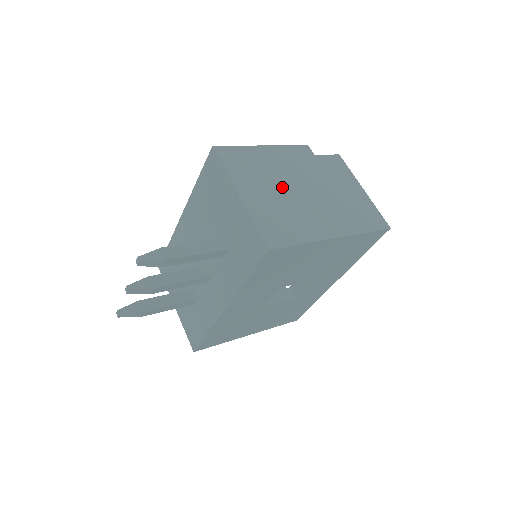
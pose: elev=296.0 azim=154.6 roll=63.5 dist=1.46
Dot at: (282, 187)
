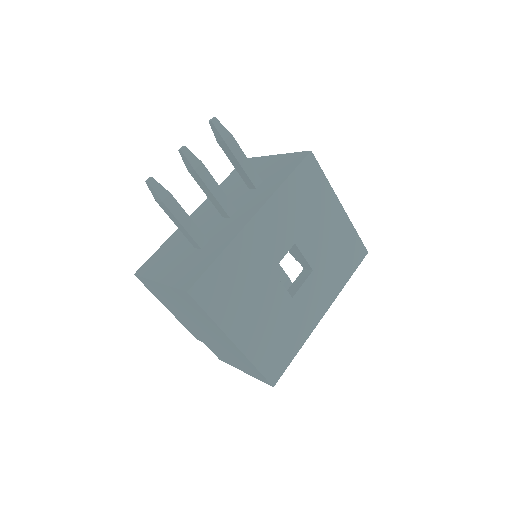
Dot at: occluded
